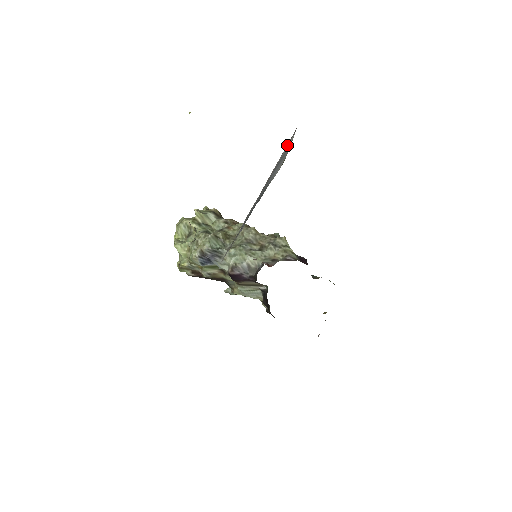
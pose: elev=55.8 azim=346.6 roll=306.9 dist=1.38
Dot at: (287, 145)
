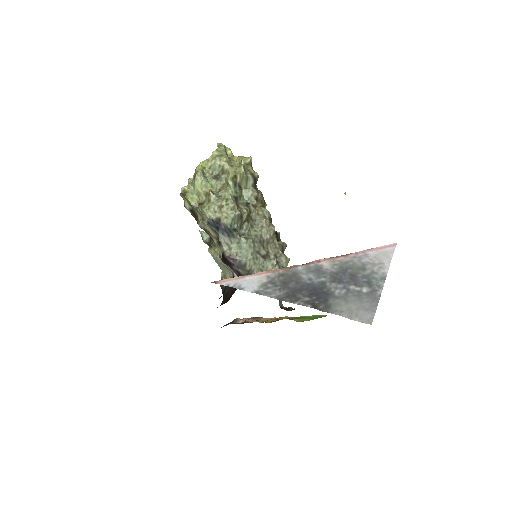
Dot at: (375, 258)
